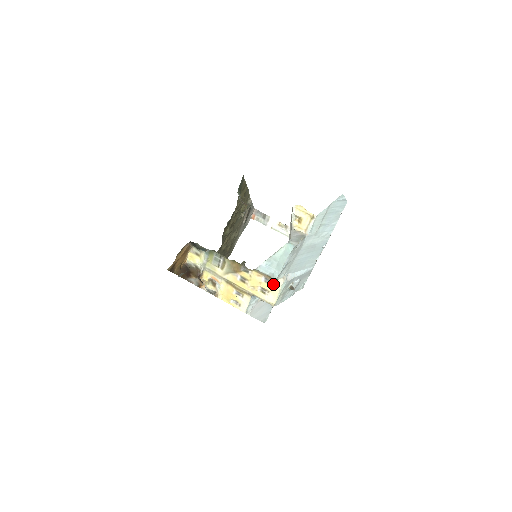
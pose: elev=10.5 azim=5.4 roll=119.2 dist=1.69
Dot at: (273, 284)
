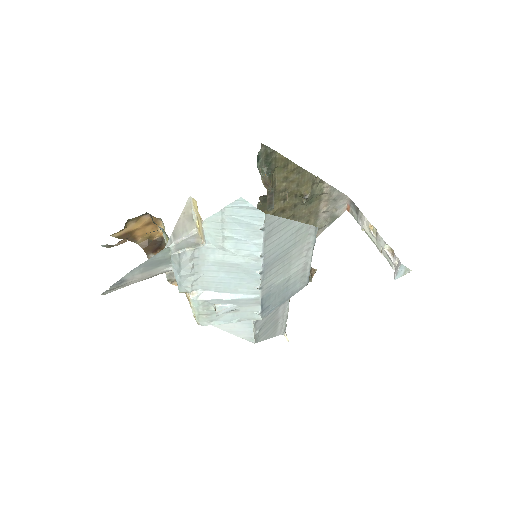
Dot at: occluded
